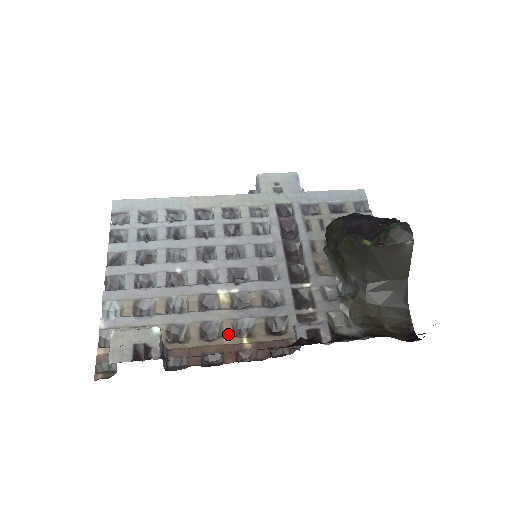
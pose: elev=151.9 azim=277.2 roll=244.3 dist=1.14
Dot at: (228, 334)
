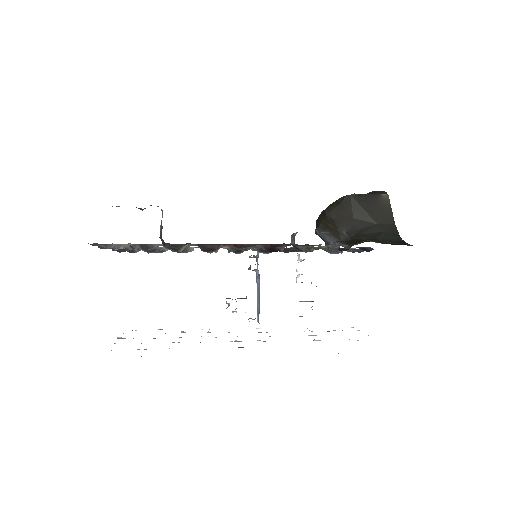
Dot at: occluded
